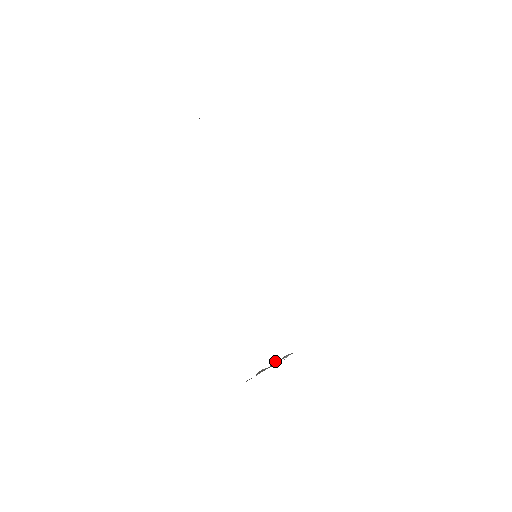
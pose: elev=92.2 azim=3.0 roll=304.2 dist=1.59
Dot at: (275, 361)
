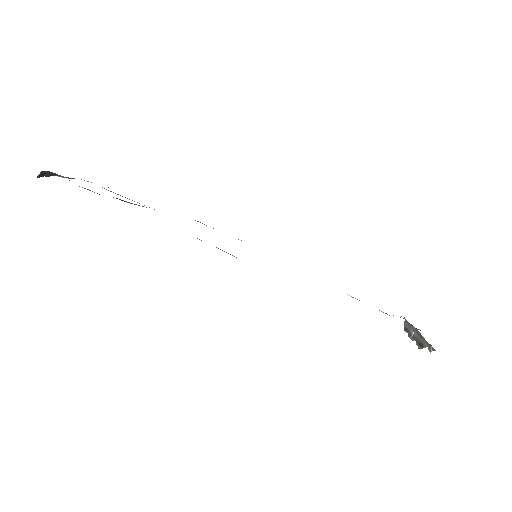
Dot at: occluded
